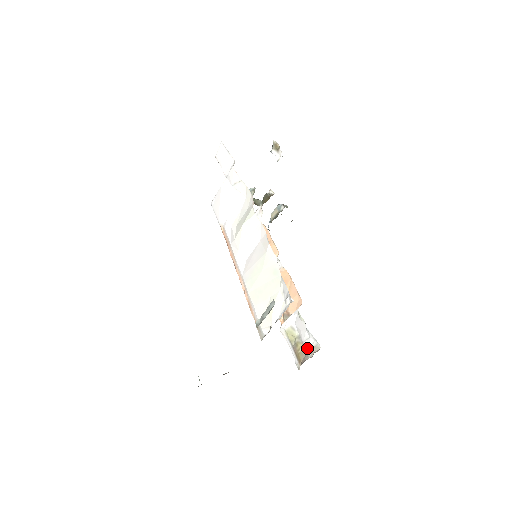
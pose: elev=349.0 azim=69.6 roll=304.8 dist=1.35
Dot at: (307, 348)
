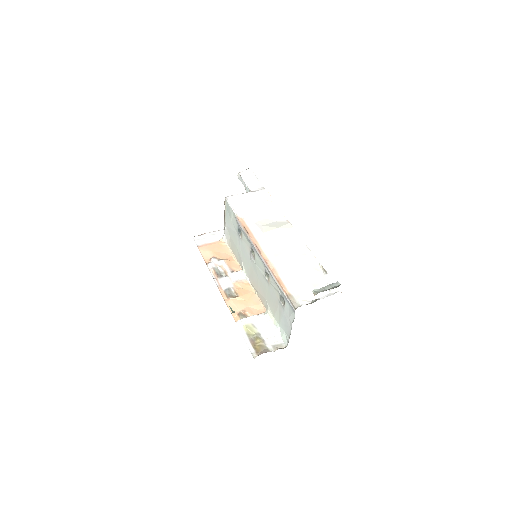
Dot at: (269, 344)
